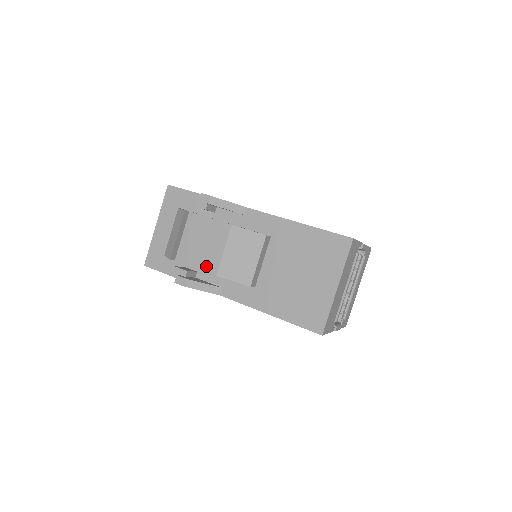
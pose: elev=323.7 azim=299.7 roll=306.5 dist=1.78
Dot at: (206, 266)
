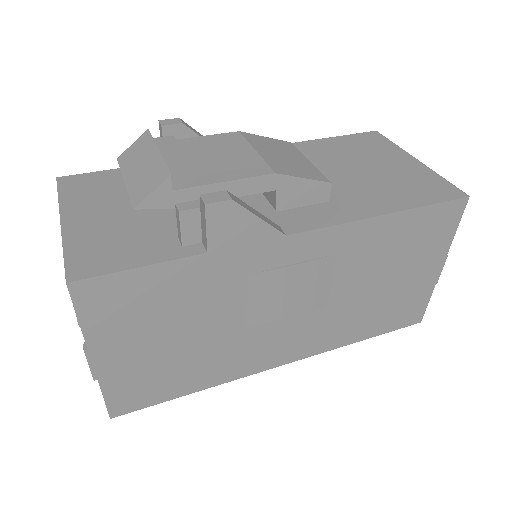
Dot at: (244, 172)
